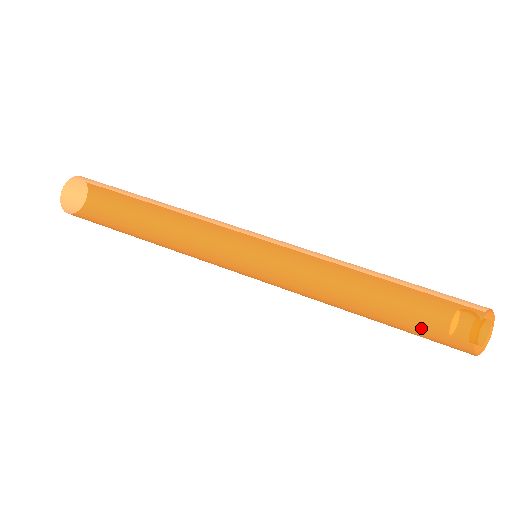
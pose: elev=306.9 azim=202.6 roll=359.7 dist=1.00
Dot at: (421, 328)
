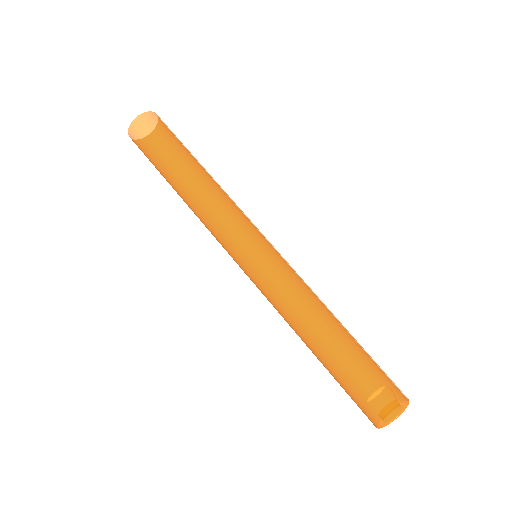
Dot at: (344, 386)
